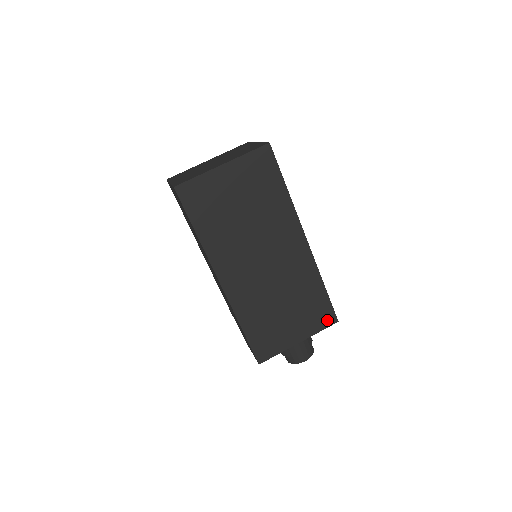
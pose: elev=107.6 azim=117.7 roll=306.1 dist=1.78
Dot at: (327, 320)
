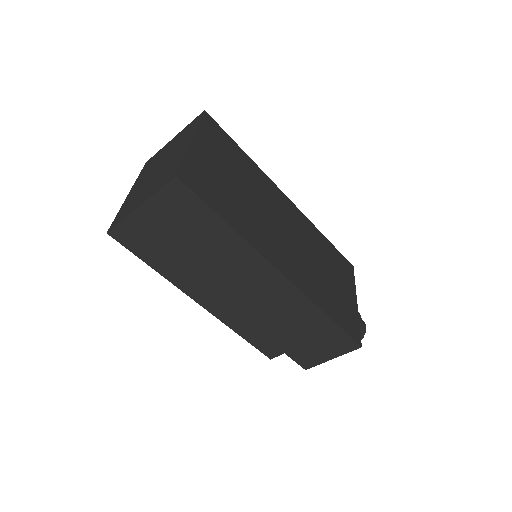
Dot at: (349, 269)
